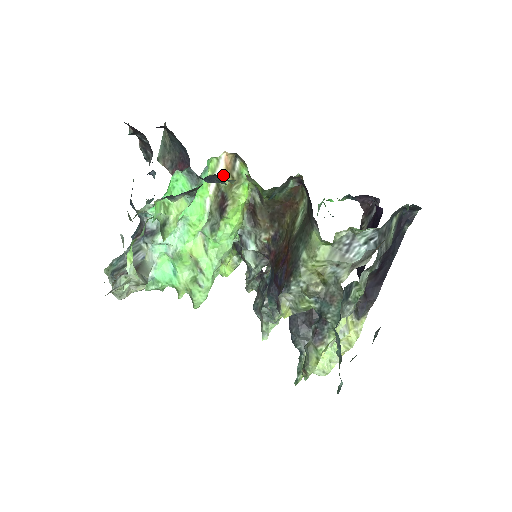
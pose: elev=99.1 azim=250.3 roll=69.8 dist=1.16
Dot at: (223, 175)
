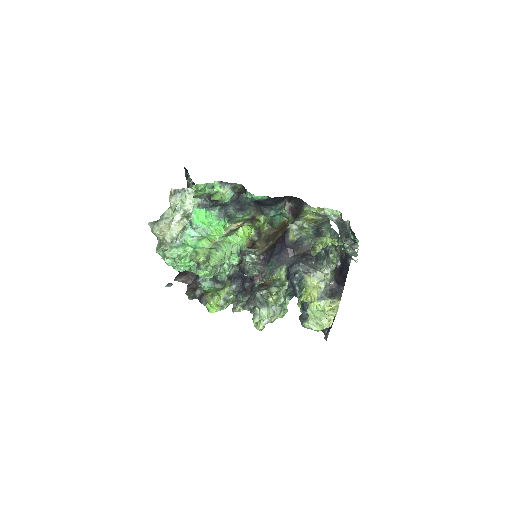
Dot at: (235, 228)
